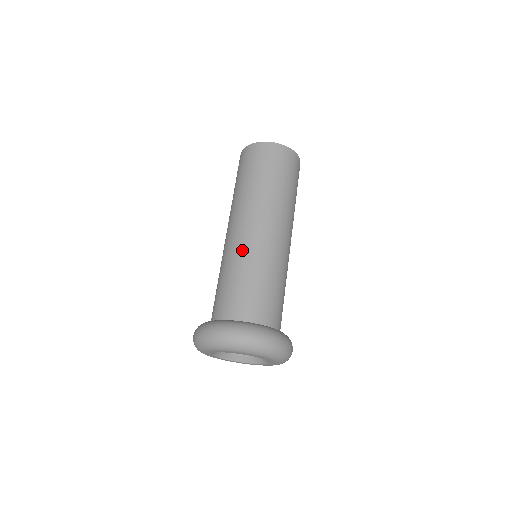
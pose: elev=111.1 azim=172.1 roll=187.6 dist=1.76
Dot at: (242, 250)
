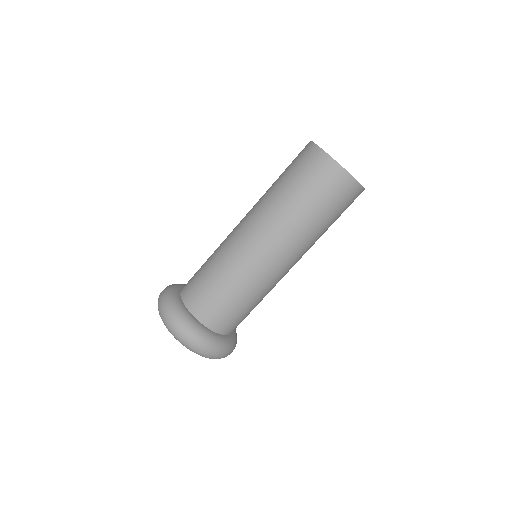
Dot at: (224, 242)
